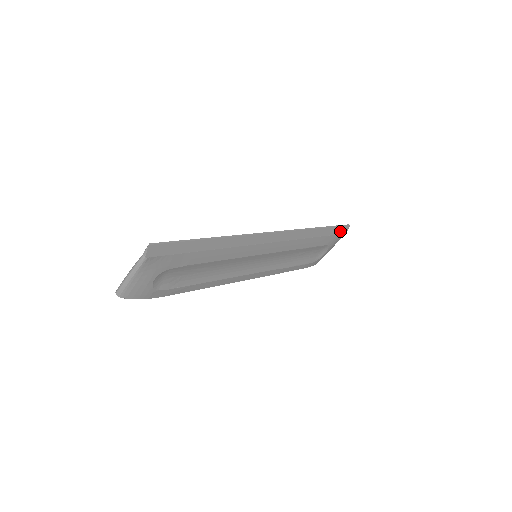
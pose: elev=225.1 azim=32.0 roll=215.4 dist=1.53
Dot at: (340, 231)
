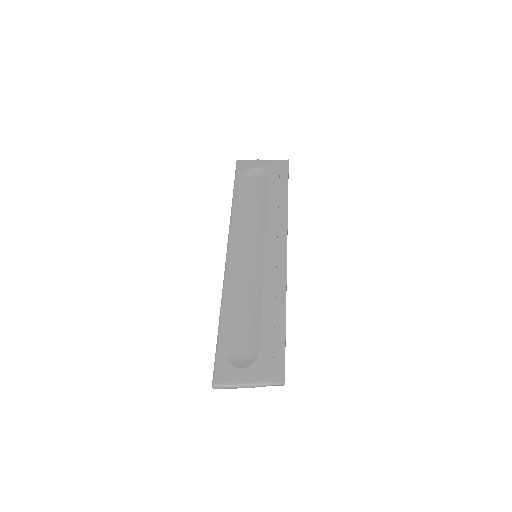
Dot at: (283, 170)
